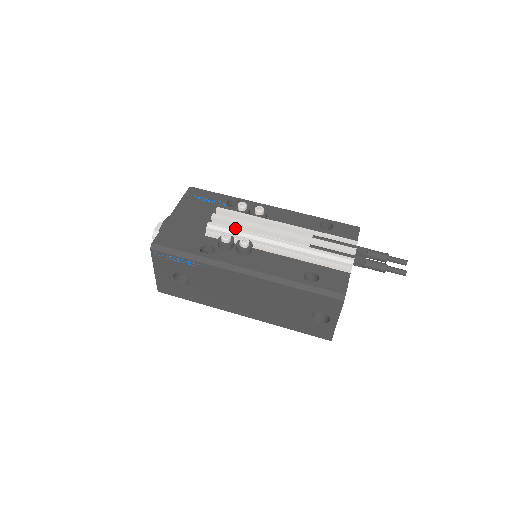
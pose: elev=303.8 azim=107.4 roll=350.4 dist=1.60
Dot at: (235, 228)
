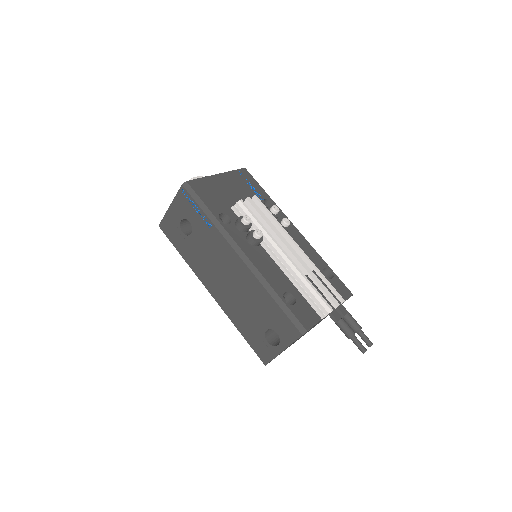
Dot at: occluded
